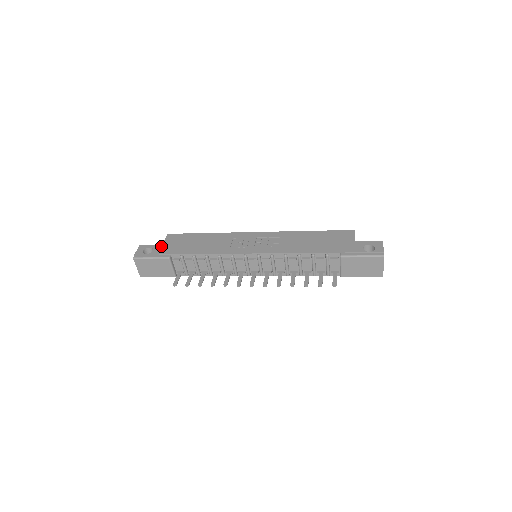
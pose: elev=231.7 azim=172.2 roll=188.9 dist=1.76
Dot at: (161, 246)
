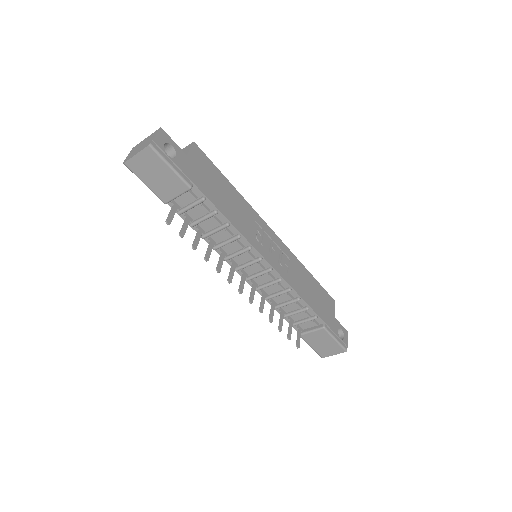
Dot at: (186, 158)
